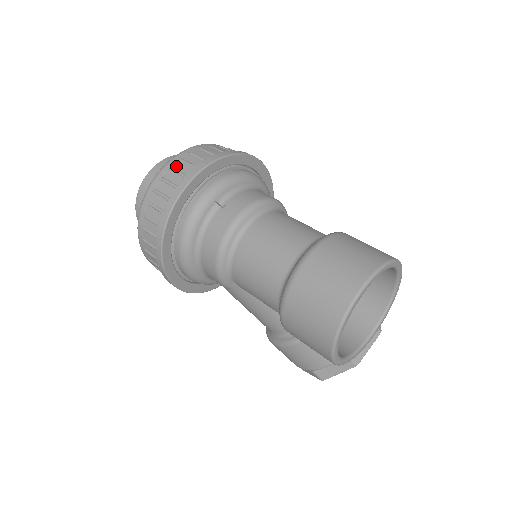
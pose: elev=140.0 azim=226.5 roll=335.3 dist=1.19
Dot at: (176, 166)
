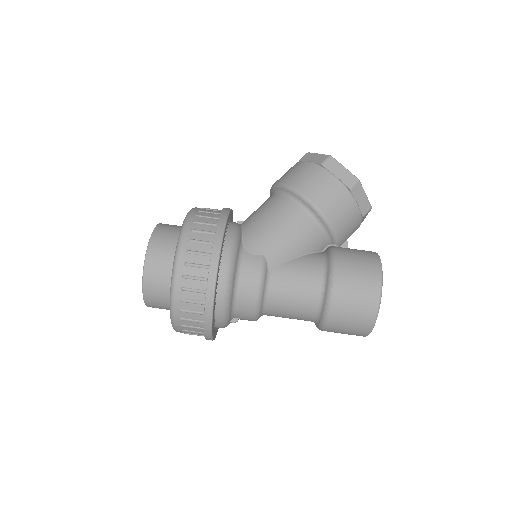
Dot at: (186, 333)
